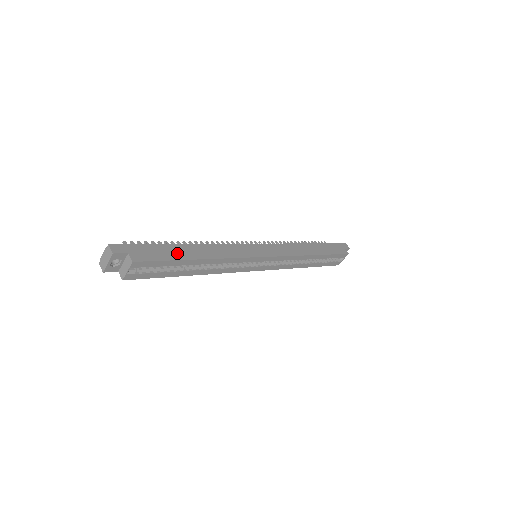
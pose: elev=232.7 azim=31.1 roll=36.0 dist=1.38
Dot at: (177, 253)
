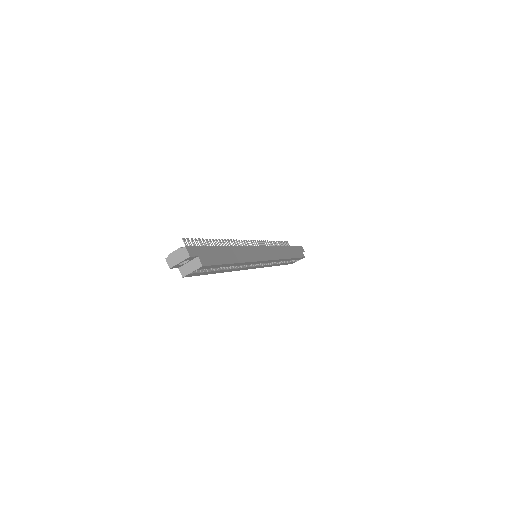
Dot at: (223, 256)
